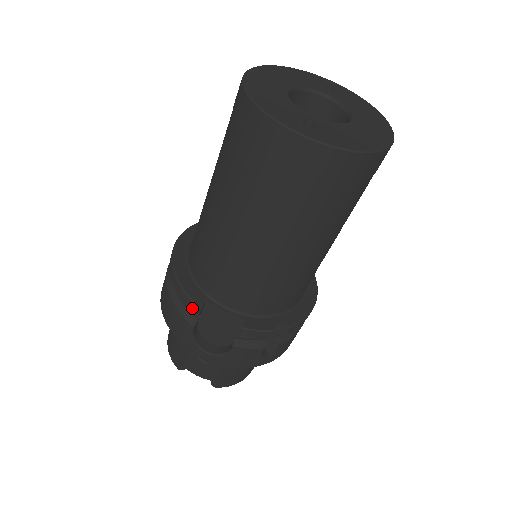
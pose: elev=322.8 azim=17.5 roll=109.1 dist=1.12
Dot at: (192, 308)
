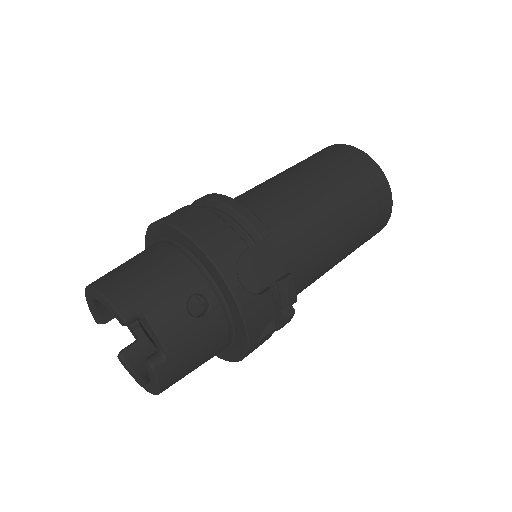
Dot at: (260, 230)
